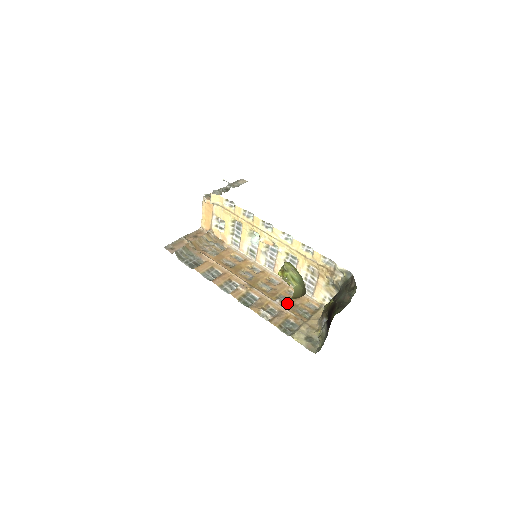
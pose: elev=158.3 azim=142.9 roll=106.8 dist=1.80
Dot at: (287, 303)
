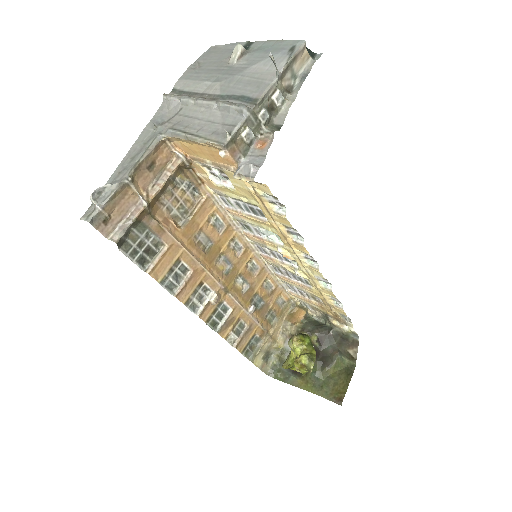
Dot at: (259, 306)
